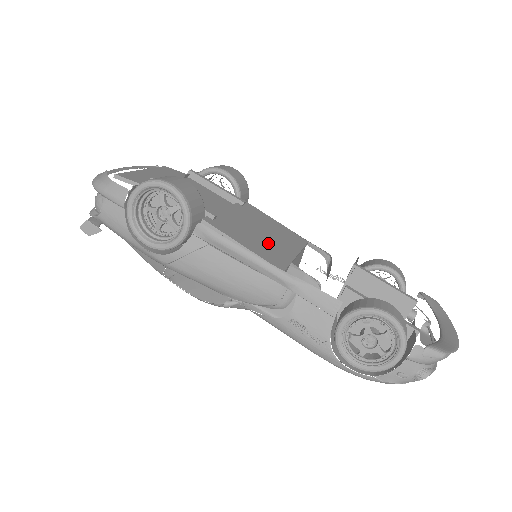
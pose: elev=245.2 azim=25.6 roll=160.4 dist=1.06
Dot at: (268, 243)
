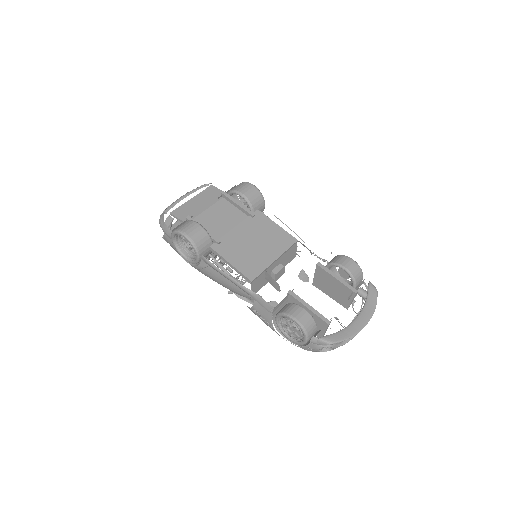
Dot at: (254, 255)
